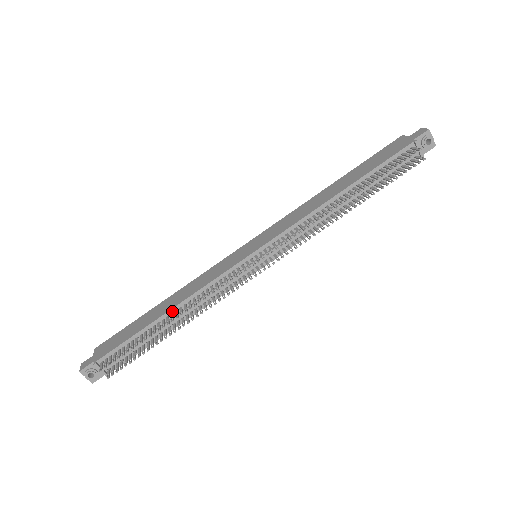
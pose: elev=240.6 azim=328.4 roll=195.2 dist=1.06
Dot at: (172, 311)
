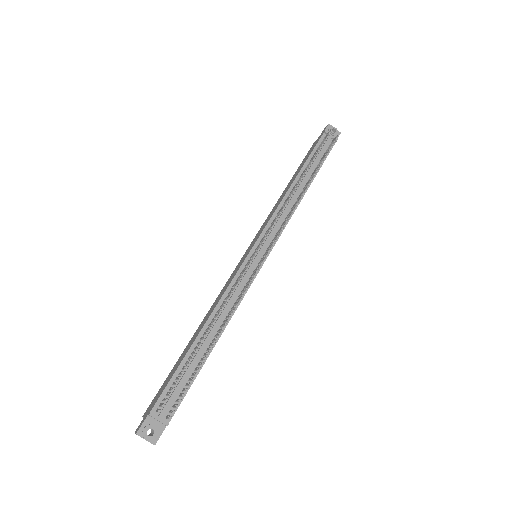
Dot at: (206, 327)
